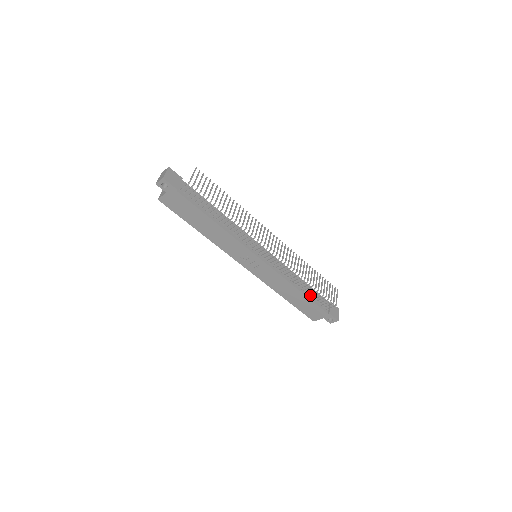
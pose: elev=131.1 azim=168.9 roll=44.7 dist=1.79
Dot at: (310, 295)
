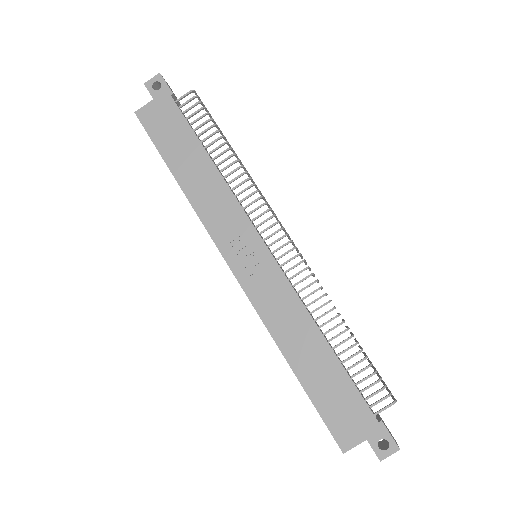
Dot at: (343, 366)
